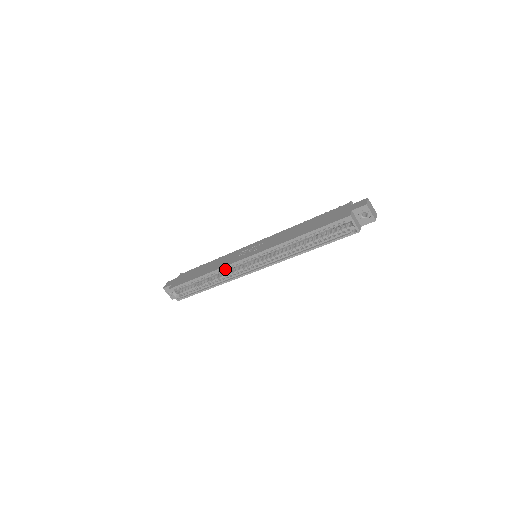
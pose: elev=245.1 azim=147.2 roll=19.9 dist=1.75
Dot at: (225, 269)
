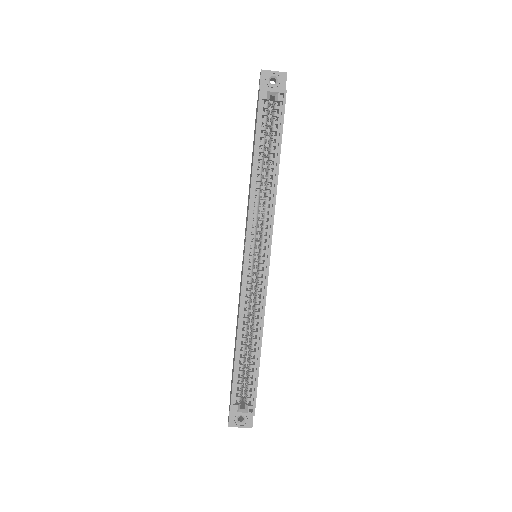
Dot at: (246, 304)
